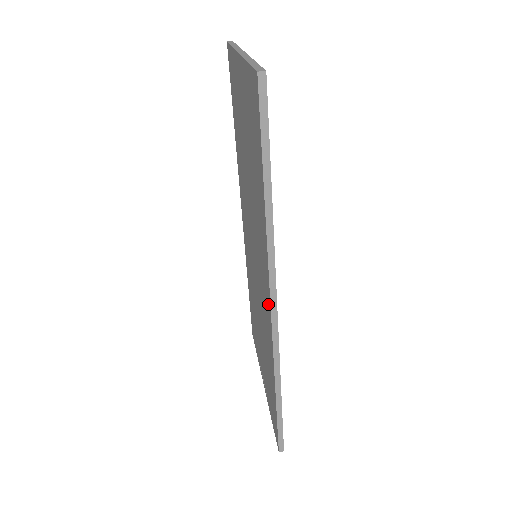
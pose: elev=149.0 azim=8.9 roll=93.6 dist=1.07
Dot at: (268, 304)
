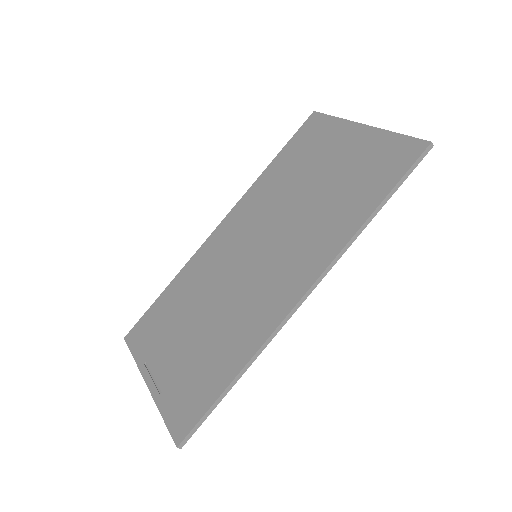
Dot at: (298, 288)
